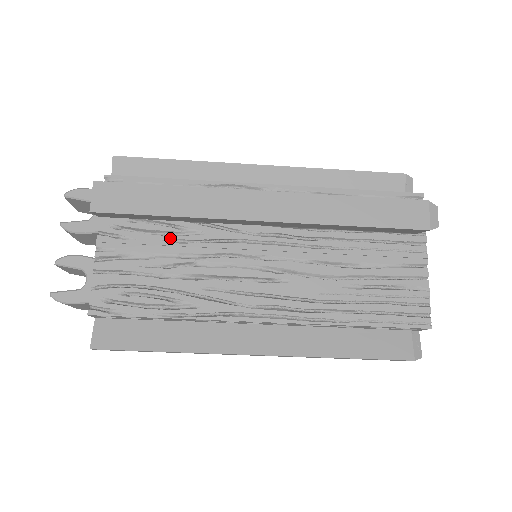
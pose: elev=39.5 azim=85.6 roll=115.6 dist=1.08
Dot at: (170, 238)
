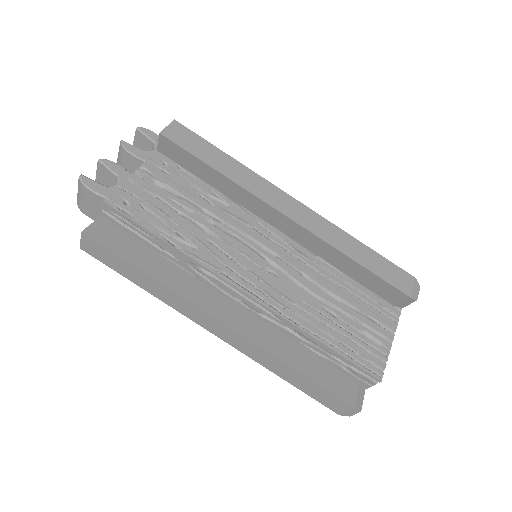
Dot at: (202, 194)
